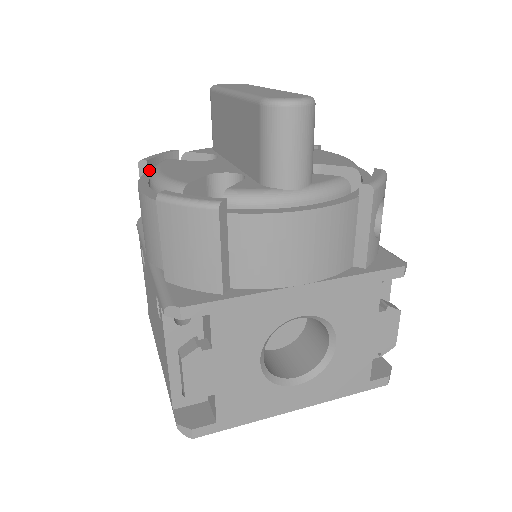
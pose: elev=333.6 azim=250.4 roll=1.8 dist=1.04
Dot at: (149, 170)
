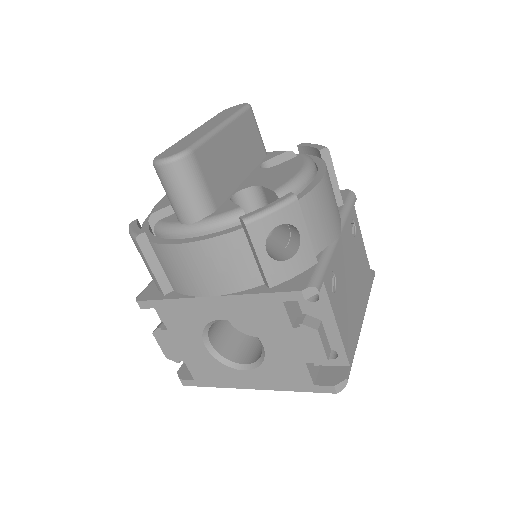
Dot at: occluded
